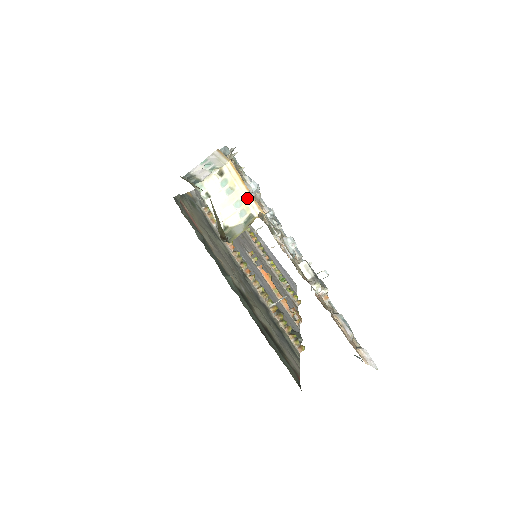
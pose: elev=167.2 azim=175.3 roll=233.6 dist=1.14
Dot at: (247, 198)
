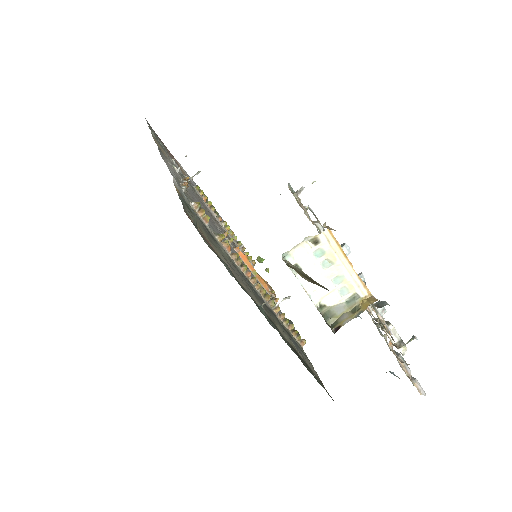
Dot at: (351, 275)
